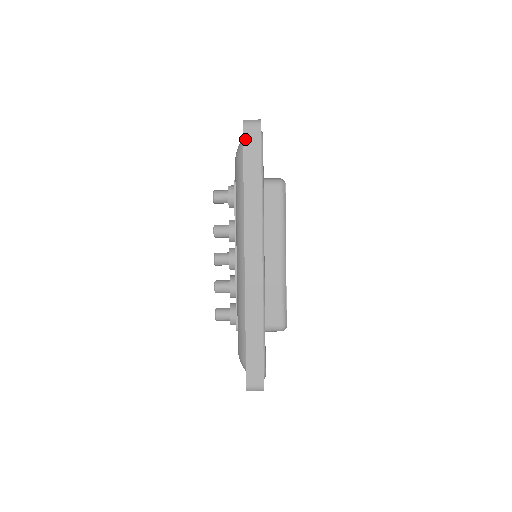
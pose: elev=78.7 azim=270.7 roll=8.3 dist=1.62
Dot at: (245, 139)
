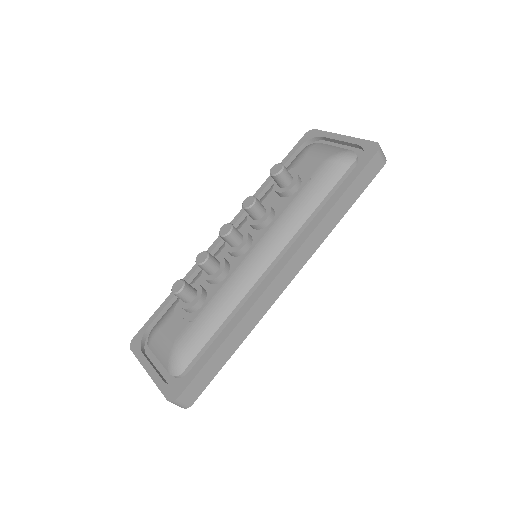
Dot at: (370, 163)
